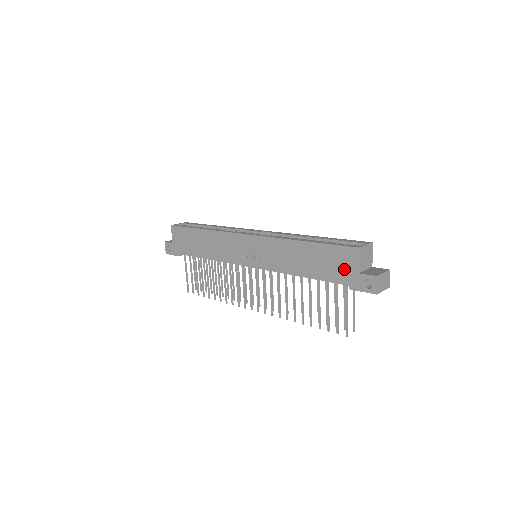
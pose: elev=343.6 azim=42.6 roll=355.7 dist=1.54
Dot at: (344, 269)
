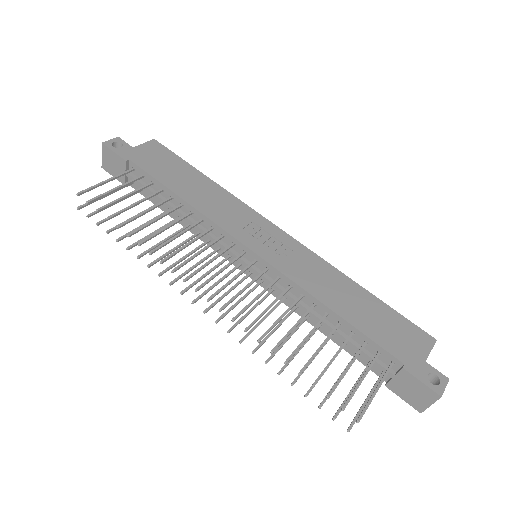
Dot at: (407, 345)
